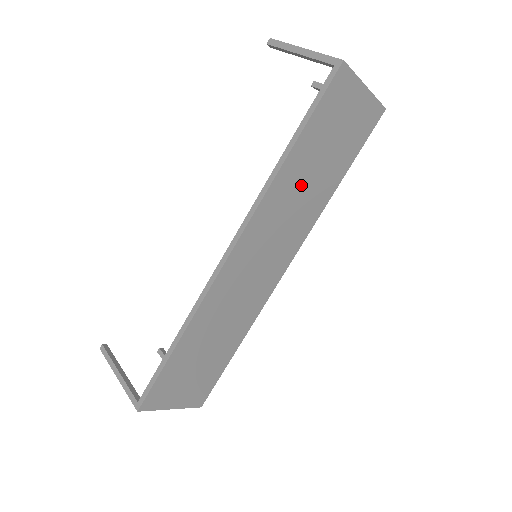
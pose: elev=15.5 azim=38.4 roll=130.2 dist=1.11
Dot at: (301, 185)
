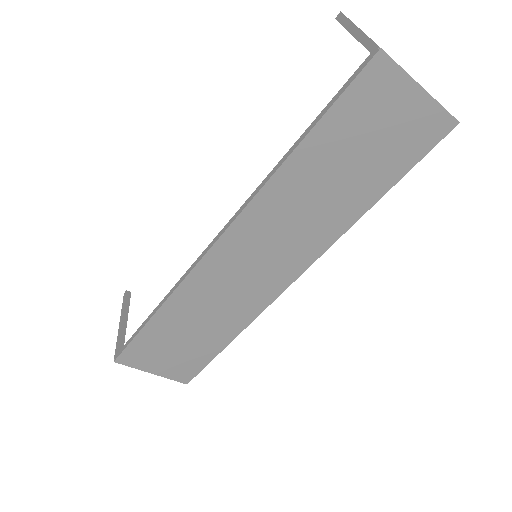
Dot at: (313, 192)
